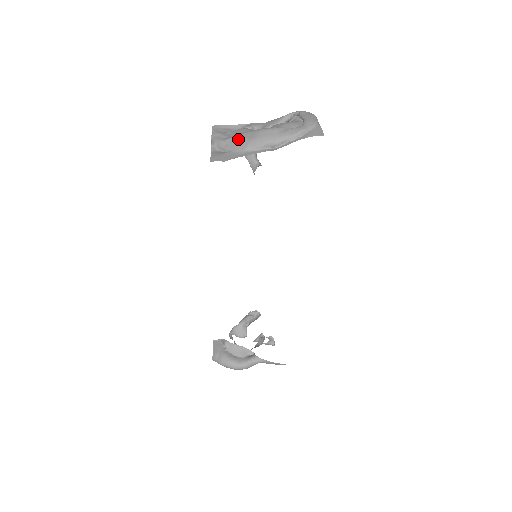
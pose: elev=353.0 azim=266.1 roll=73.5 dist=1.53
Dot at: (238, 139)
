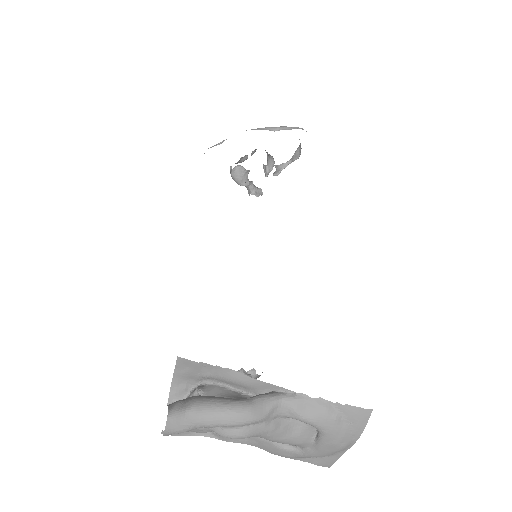
Dot at: occluded
